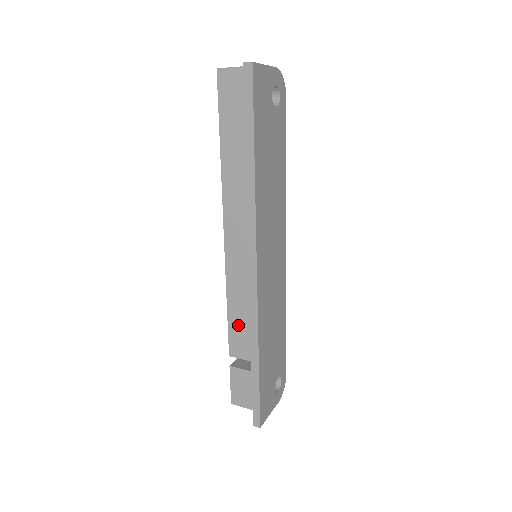
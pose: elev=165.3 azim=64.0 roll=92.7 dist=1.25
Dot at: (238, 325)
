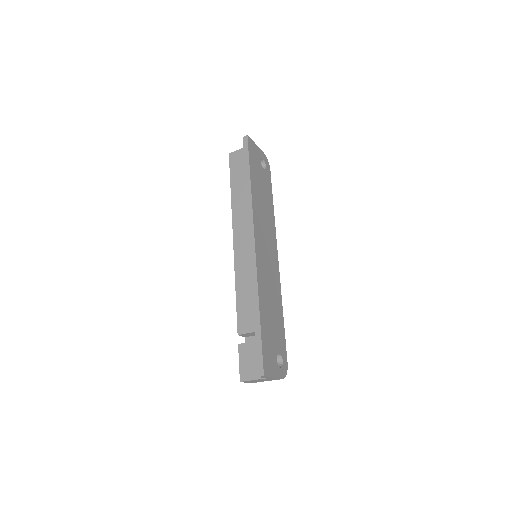
Dot at: (244, 305)
